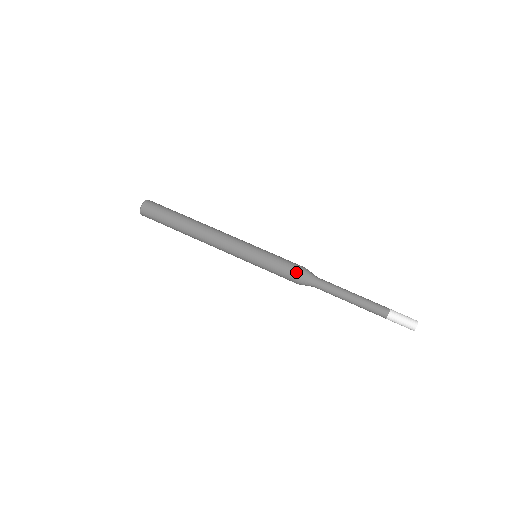
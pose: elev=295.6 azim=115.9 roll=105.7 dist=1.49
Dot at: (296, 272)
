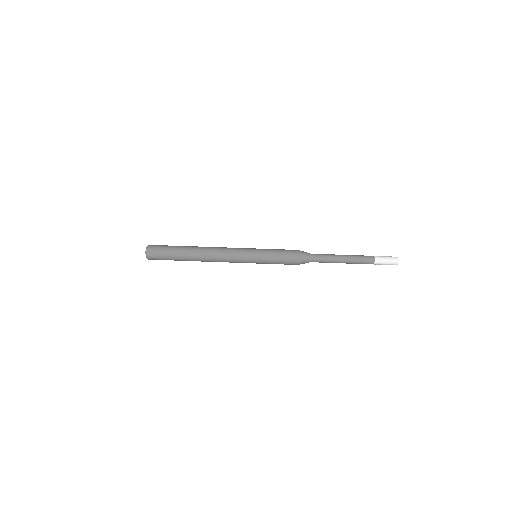
Dot at: (293, 258)
